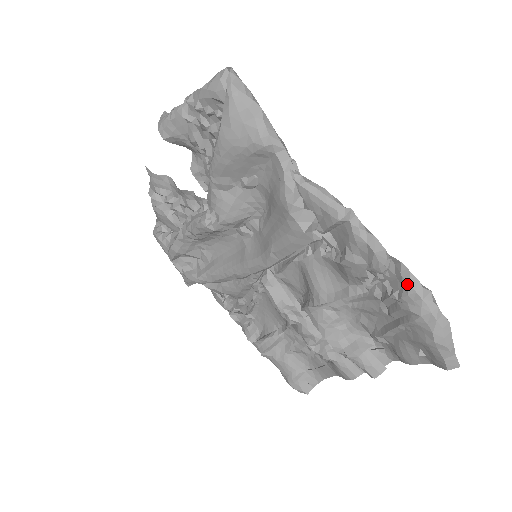
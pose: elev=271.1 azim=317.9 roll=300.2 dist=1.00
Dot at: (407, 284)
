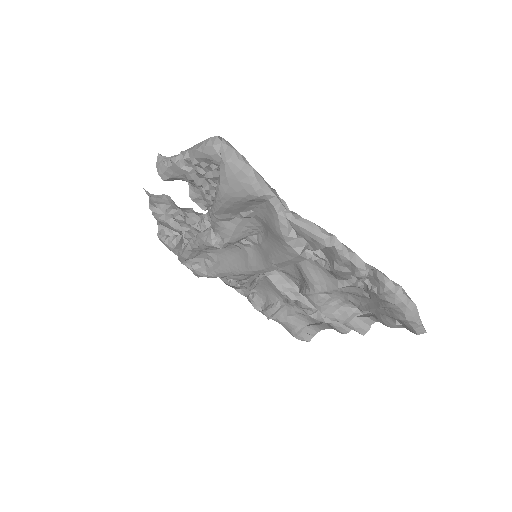
Dot at: (383, 284)
